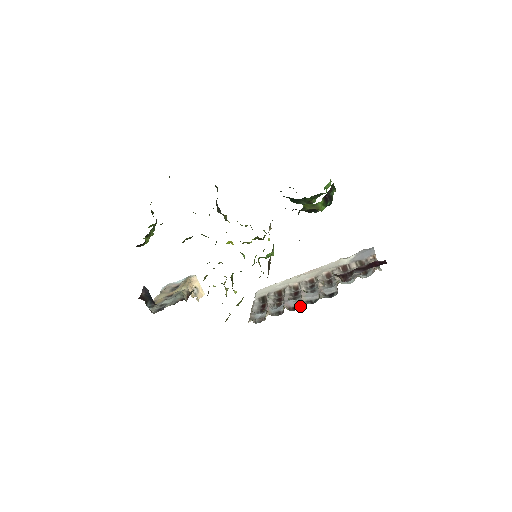
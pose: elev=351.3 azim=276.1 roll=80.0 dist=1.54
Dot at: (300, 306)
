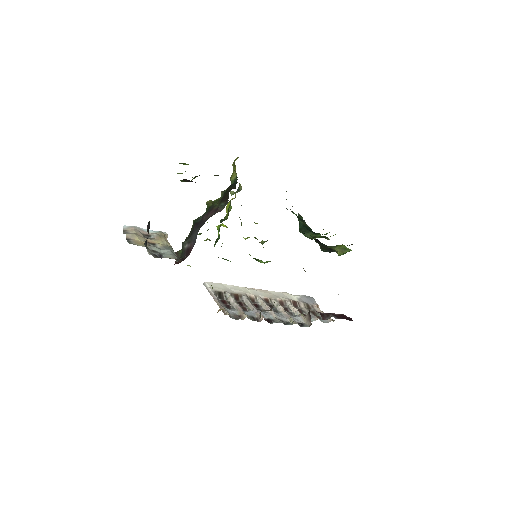
Dot at: occluded
